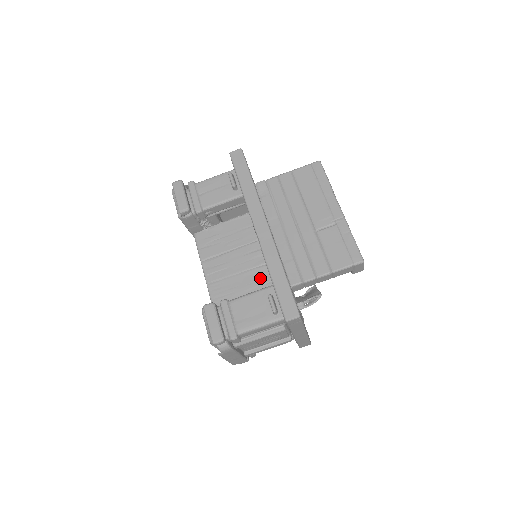
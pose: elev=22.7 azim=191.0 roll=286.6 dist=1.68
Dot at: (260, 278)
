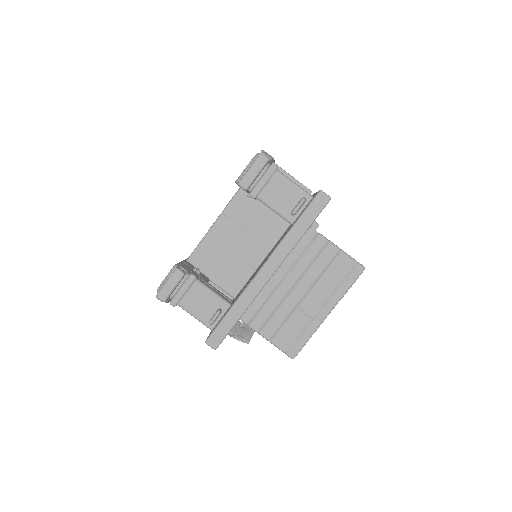
Dot at: (240, 273)
